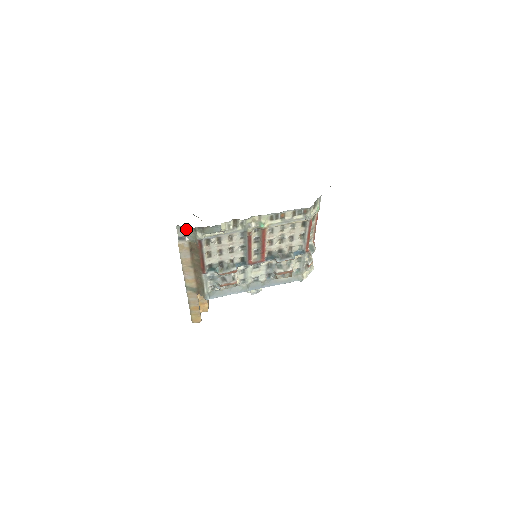
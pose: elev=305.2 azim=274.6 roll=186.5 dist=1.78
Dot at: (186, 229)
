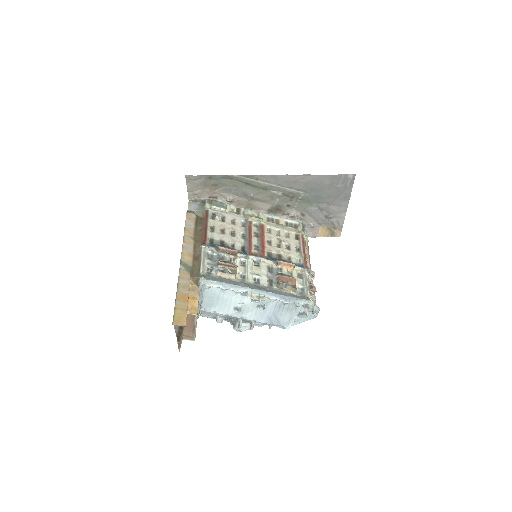
Dot at: (196, 206)
